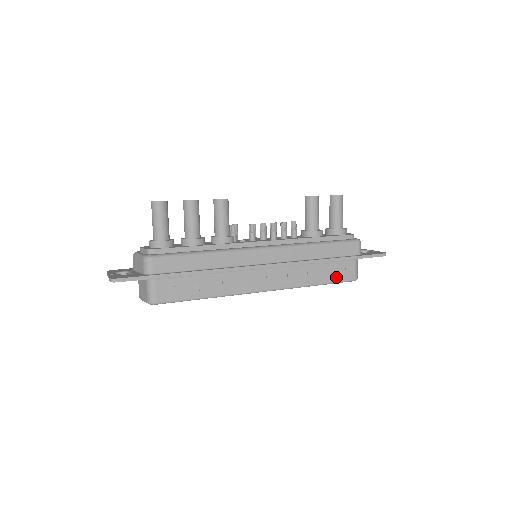
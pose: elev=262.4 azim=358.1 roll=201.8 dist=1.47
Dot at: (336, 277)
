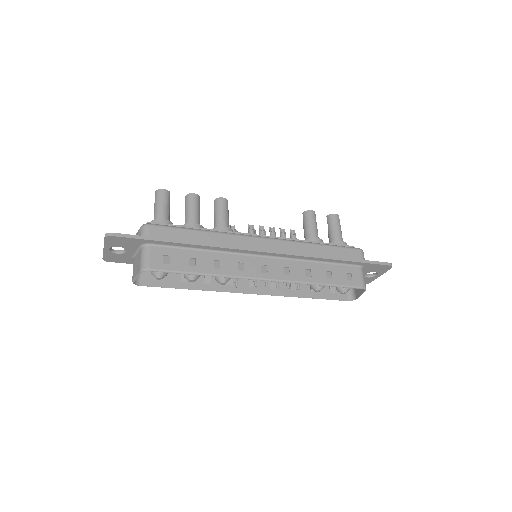
Dot at: (342, 280)
